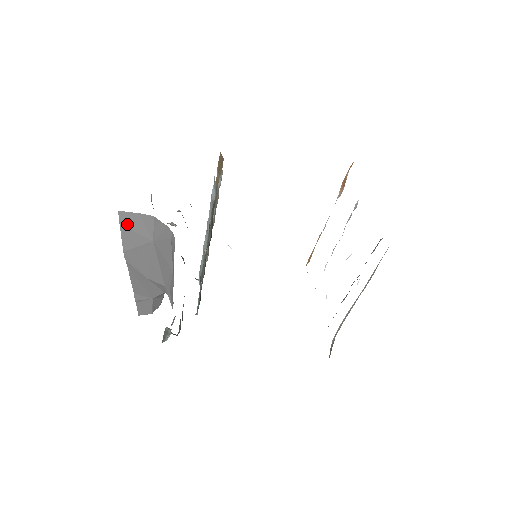
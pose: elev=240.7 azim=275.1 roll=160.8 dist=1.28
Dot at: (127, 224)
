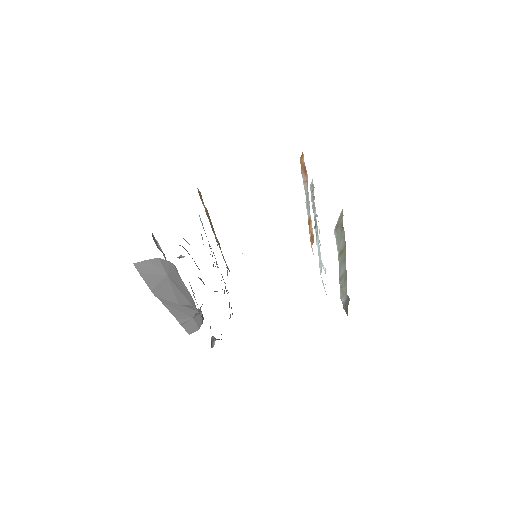
Dot at: (144, 271)
